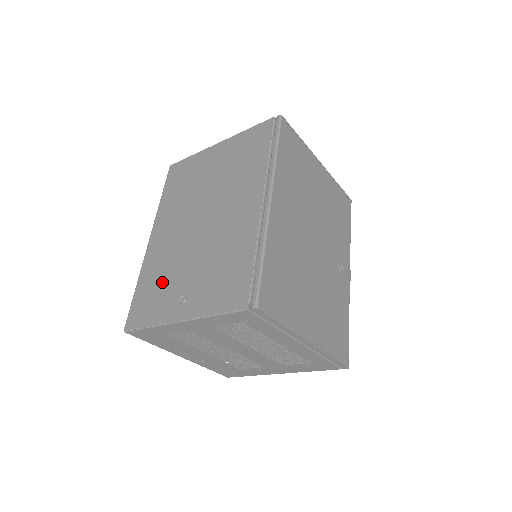
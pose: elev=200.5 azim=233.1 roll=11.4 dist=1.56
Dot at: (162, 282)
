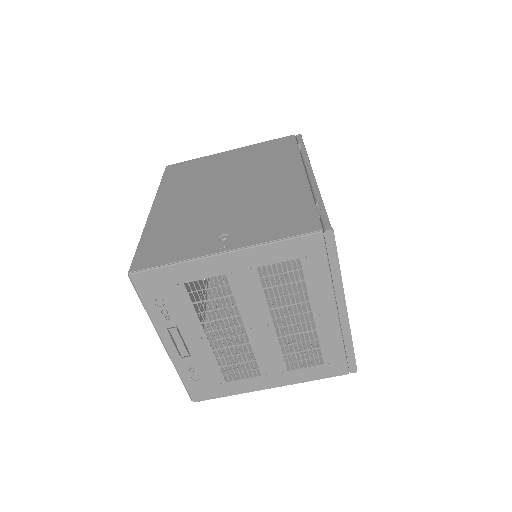
Dot at: (184, 231)
